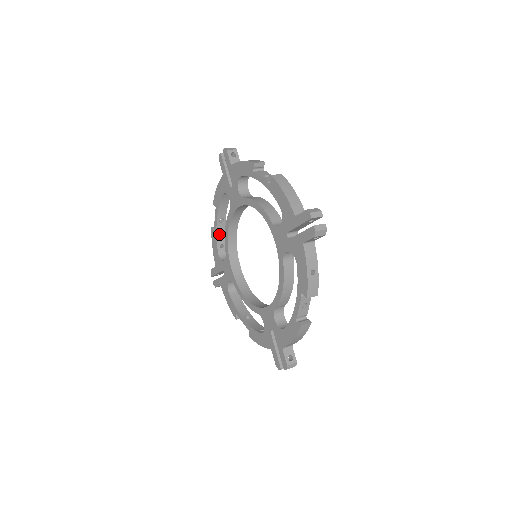
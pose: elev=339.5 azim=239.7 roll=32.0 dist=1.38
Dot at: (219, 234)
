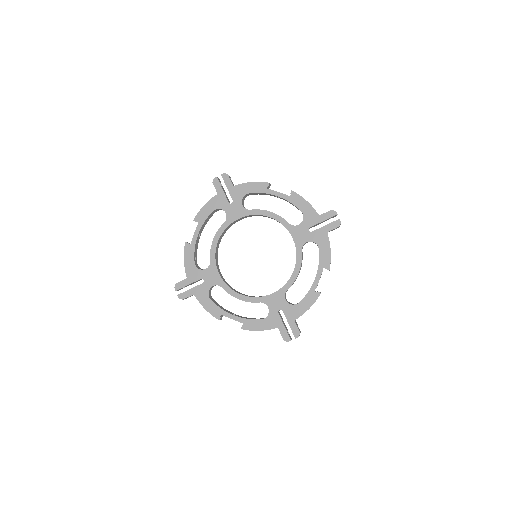
Dot at: (195, 247)
